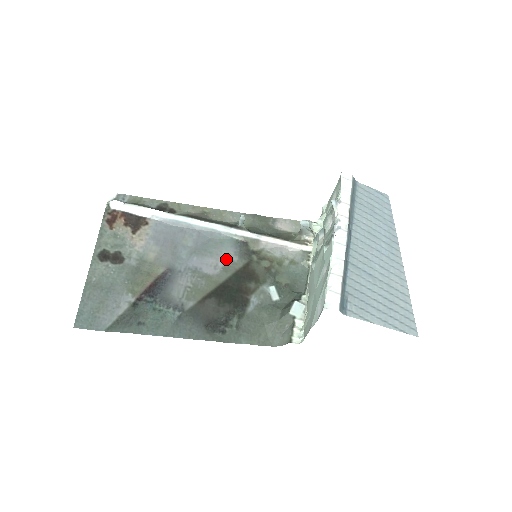
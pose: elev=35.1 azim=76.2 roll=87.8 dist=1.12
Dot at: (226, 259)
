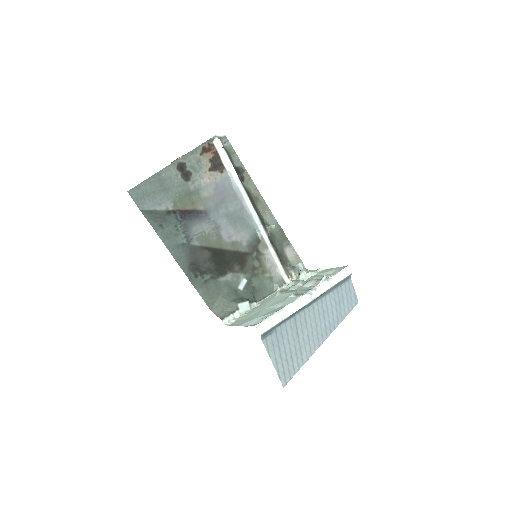
Dot at: (240, 238)
